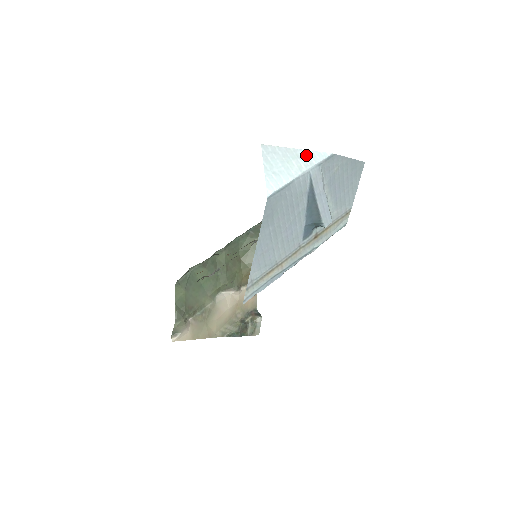
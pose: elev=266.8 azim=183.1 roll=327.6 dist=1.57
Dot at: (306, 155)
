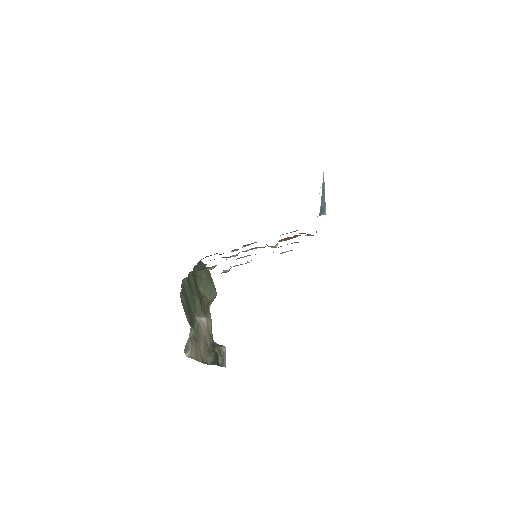
Dot at: occluded
